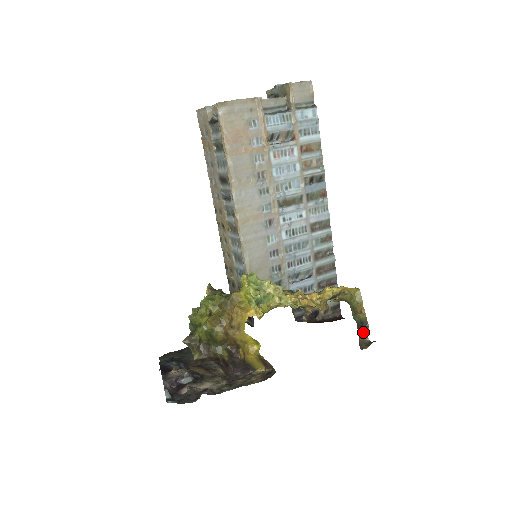
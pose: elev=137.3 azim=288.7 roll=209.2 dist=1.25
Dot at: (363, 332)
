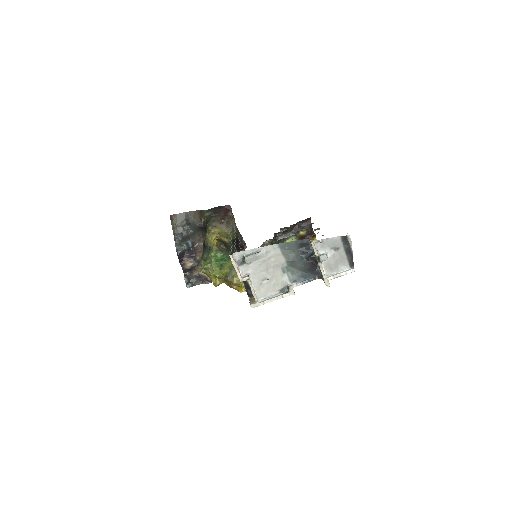
Dot at: occluded
